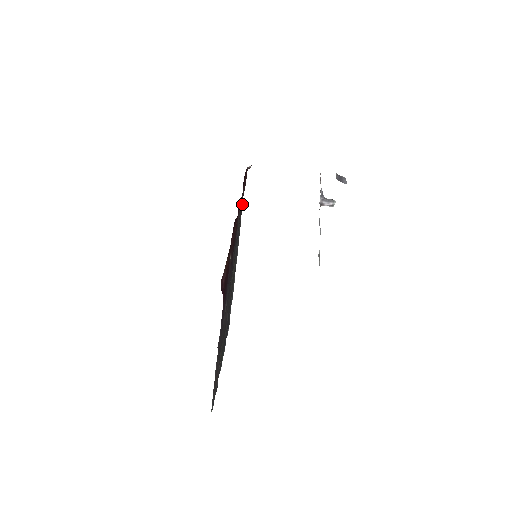
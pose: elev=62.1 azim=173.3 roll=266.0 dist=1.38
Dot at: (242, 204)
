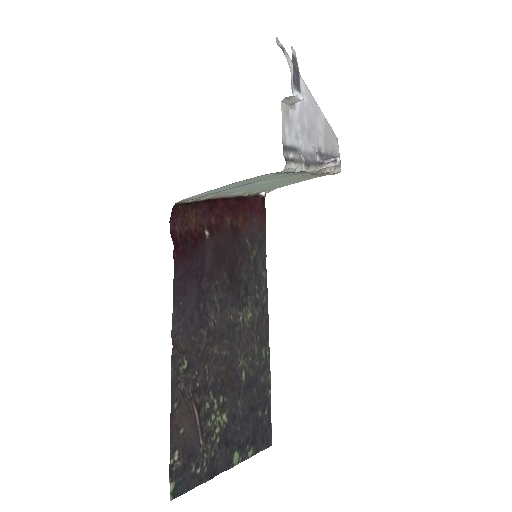
Dot at: (265, 248)
